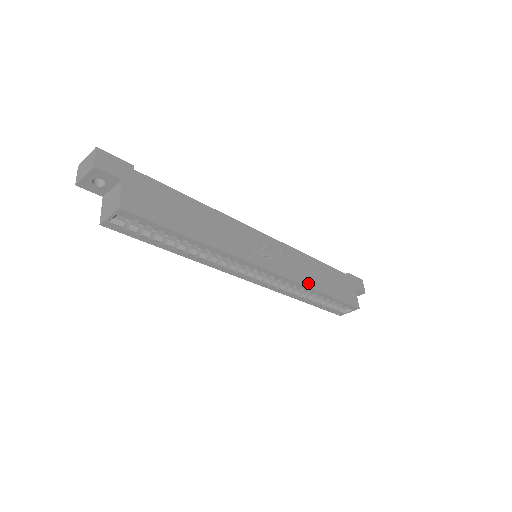
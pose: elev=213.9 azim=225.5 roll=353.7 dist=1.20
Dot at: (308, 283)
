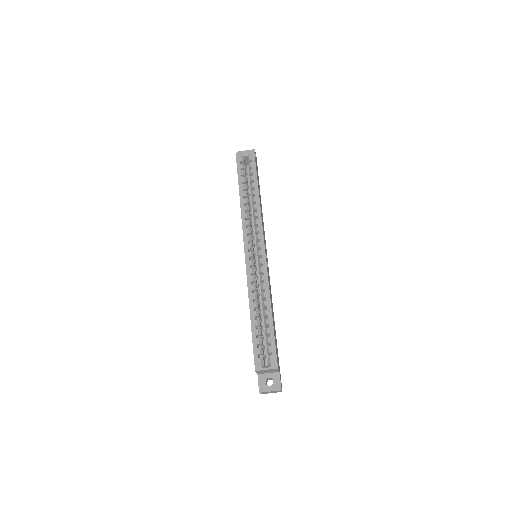
Dot at: occluded
